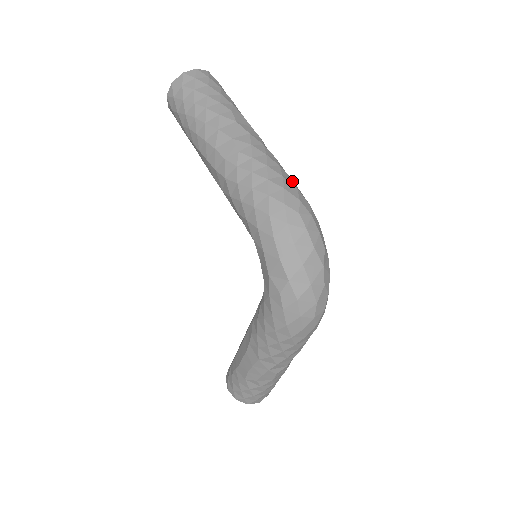
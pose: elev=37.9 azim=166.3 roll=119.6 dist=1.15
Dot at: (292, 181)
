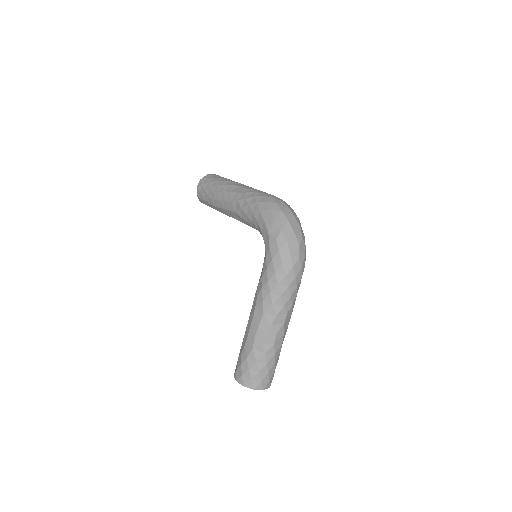
Dot at: occluded
